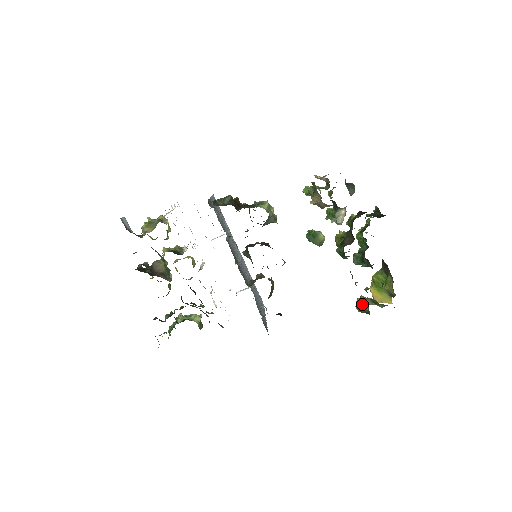
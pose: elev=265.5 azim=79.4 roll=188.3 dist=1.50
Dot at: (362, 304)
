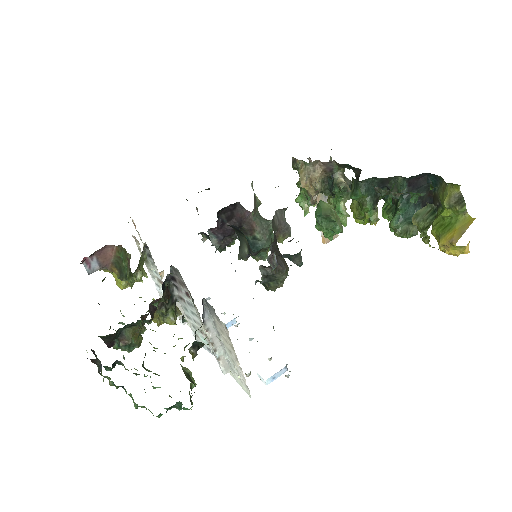
Dot at: (419, 214)
